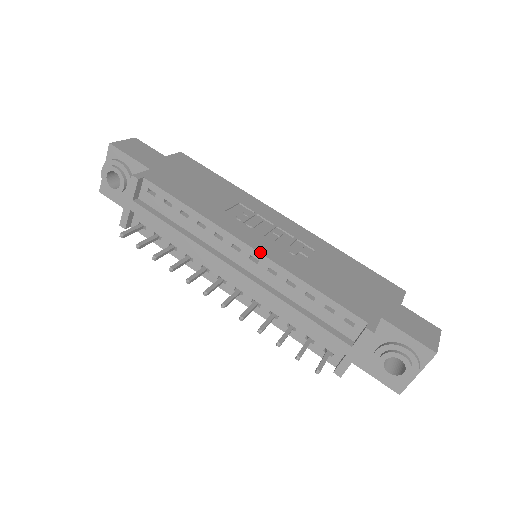
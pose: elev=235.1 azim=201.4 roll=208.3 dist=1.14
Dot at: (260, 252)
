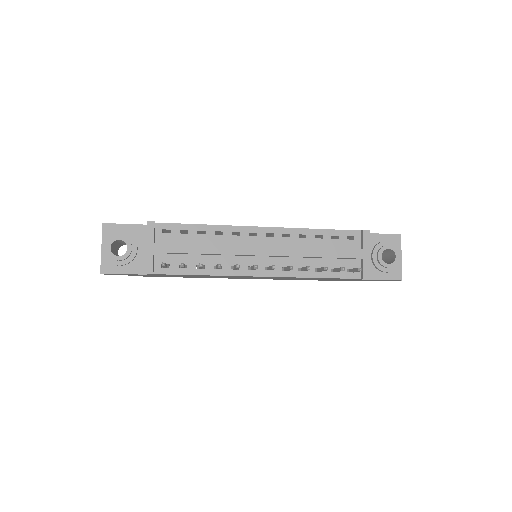
Dot at: (271, 227)
